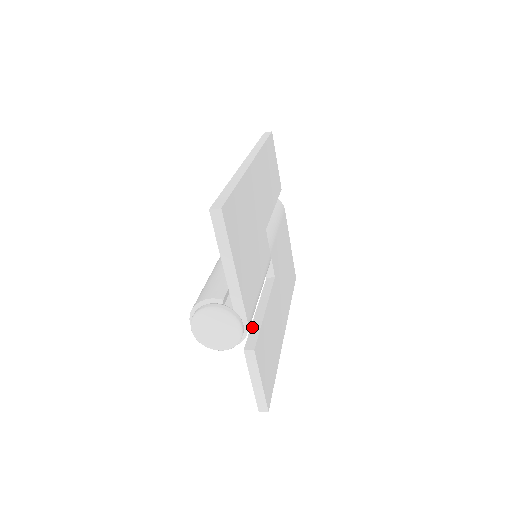
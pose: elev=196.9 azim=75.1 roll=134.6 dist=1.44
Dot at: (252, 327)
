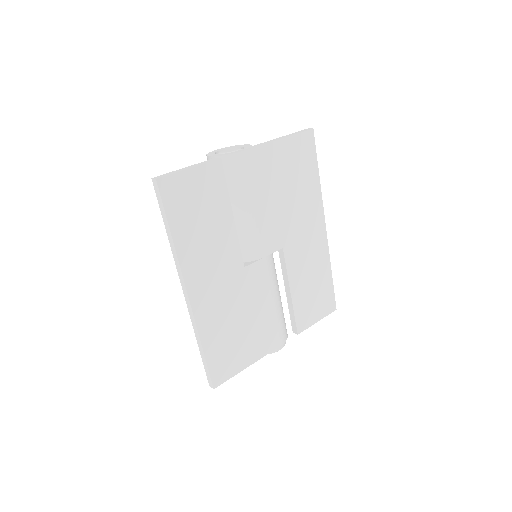
Dot at: (289, 311)
